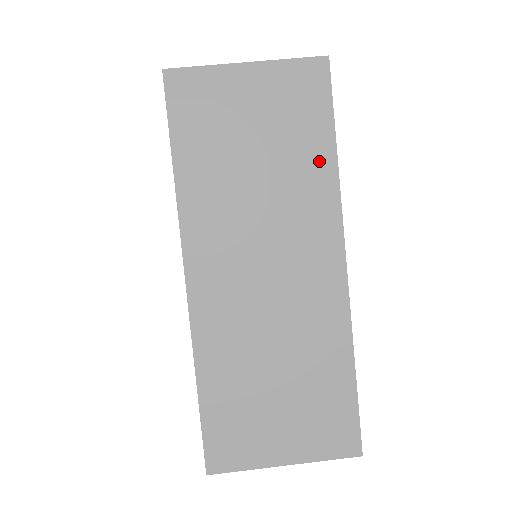
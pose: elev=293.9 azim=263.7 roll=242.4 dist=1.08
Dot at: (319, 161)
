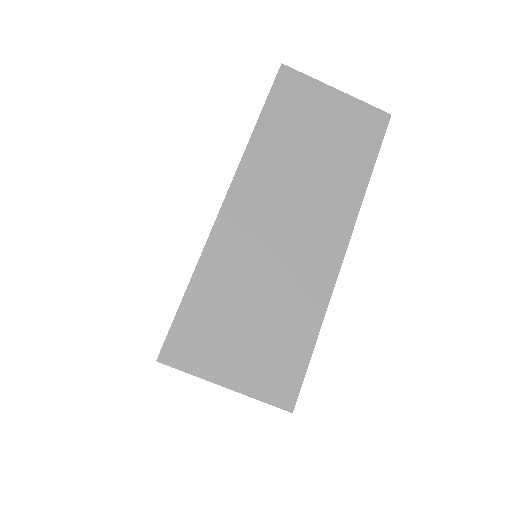
Dot at: (357, 173)
